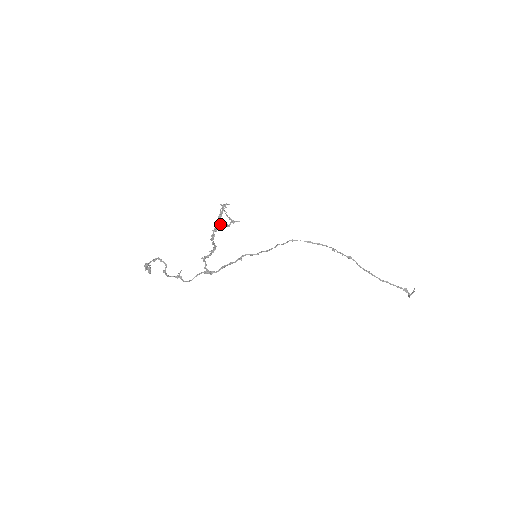
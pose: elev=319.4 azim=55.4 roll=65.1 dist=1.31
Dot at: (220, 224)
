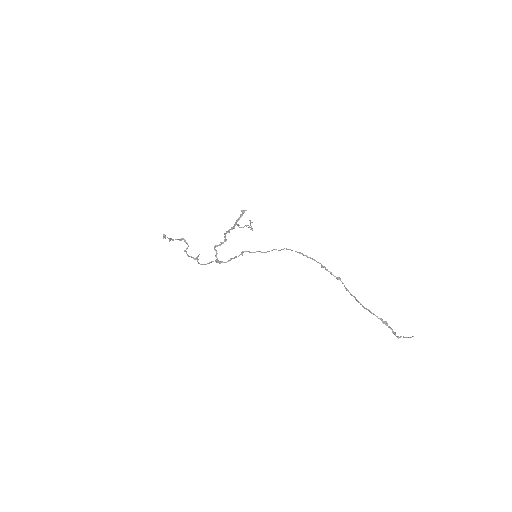
Dot at: (235, 224)
